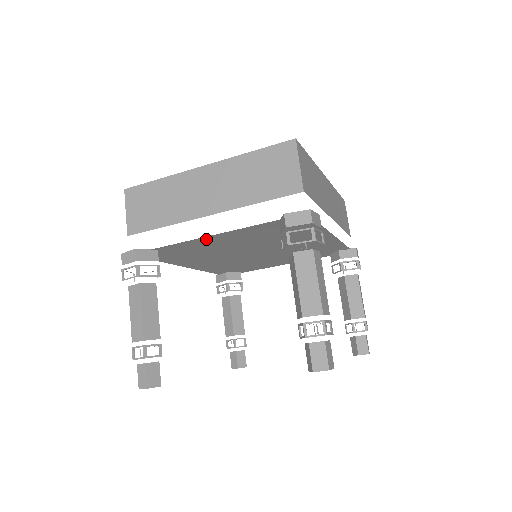
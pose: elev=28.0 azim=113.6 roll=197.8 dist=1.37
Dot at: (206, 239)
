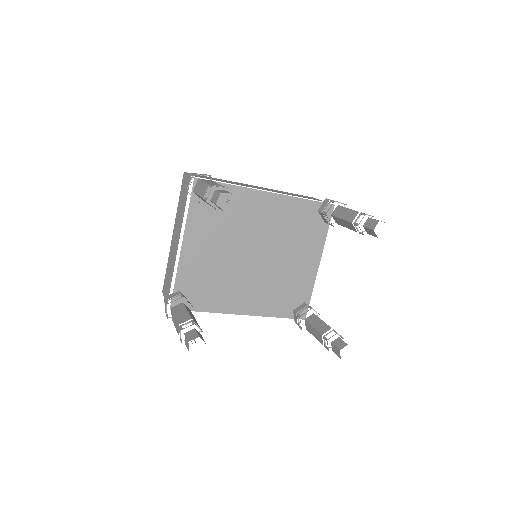
Dot at: (187, 253)
